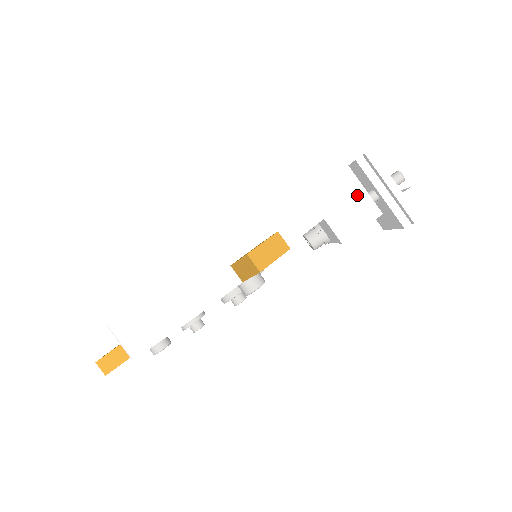
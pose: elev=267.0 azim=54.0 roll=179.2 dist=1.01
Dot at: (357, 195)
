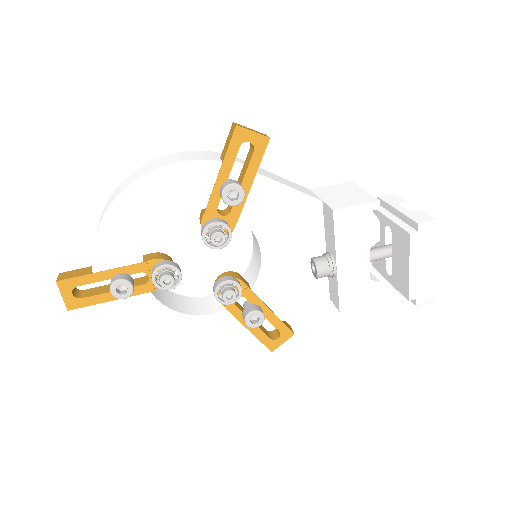
Dot at: (358, 193)
